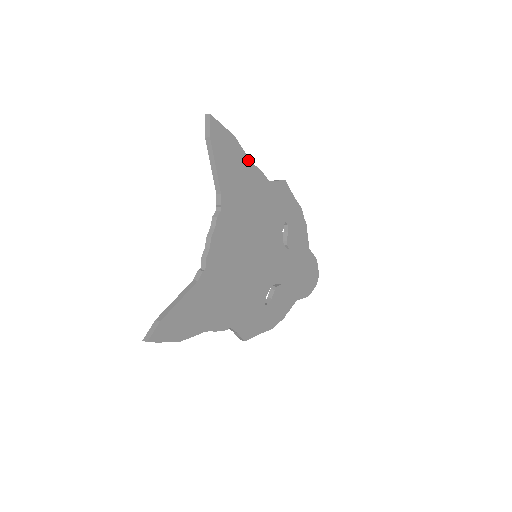
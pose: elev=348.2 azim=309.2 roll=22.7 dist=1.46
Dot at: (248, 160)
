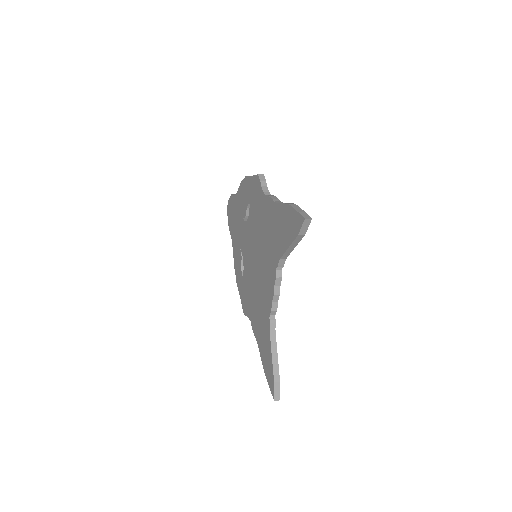
Dot at: occluded
